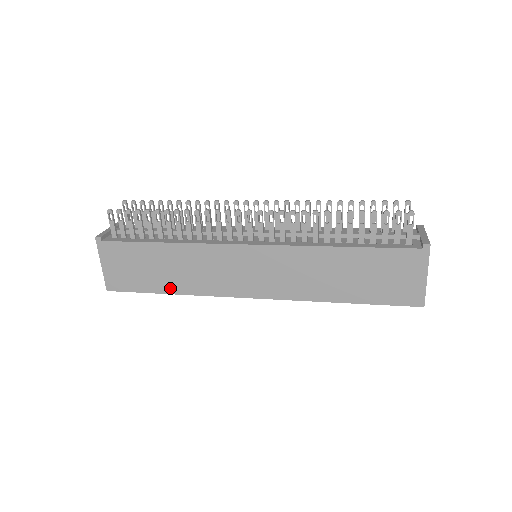
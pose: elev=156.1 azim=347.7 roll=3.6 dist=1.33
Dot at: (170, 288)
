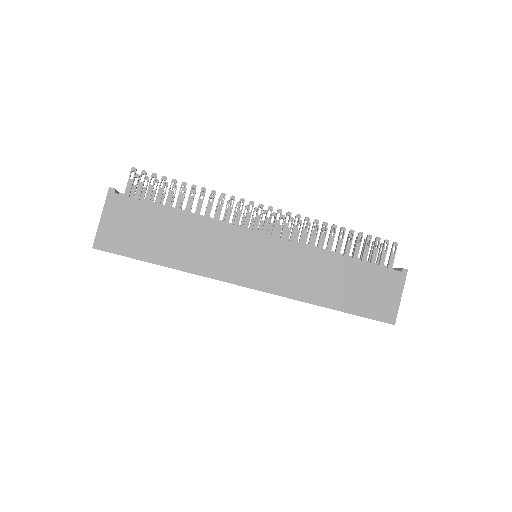
Dot at: (169, 260)
